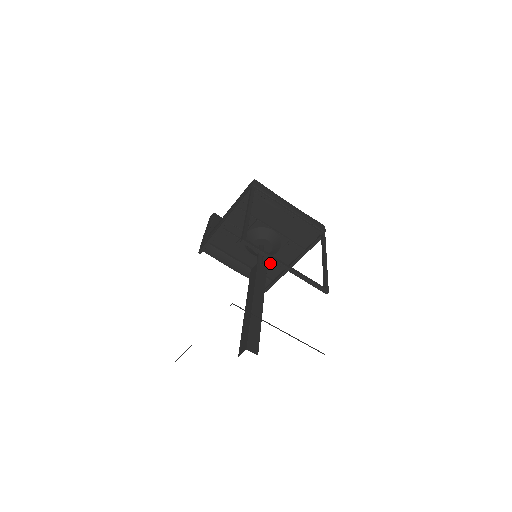
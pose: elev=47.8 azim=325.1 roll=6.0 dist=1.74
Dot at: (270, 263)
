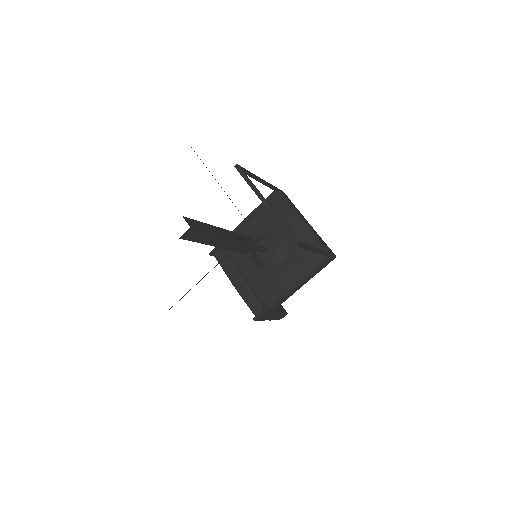
Dot at: (270, 283)
